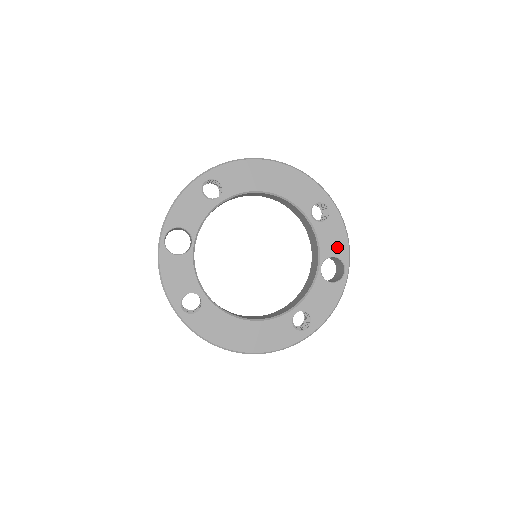
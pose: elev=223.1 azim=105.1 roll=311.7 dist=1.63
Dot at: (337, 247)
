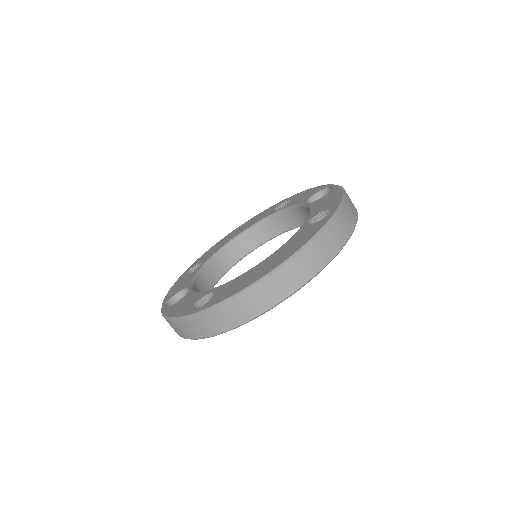
Dot at: (311, 193)
